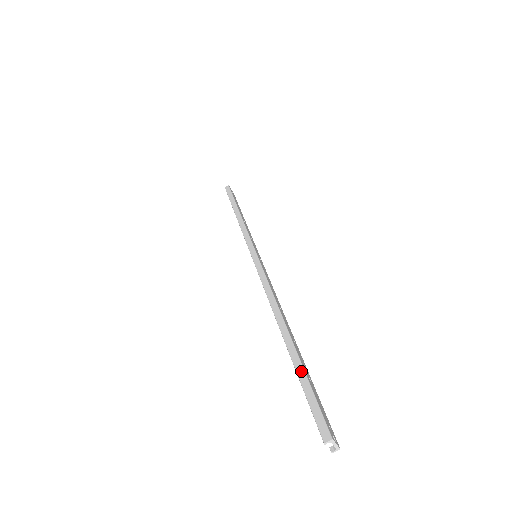
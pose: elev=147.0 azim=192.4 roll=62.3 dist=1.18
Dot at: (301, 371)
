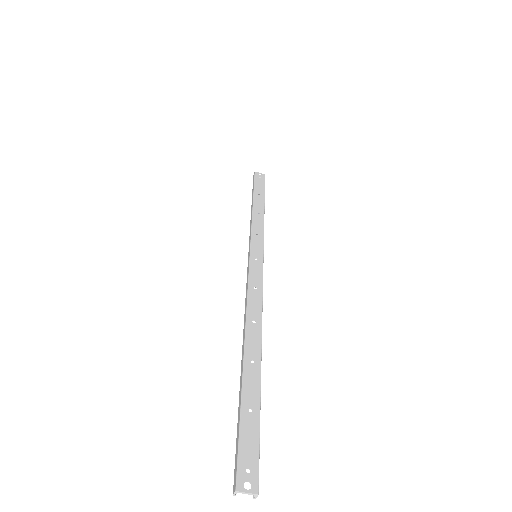
Dot at: (239, 405)
